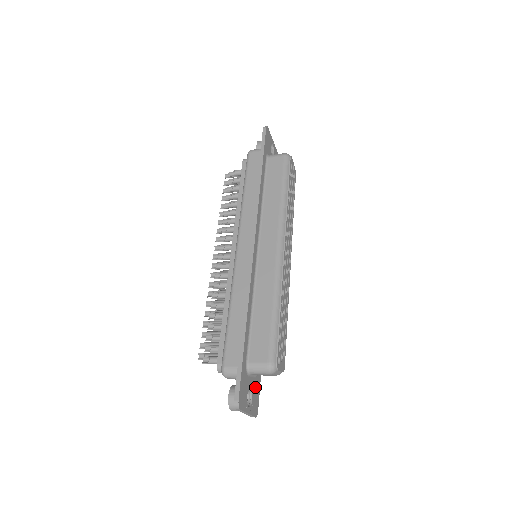
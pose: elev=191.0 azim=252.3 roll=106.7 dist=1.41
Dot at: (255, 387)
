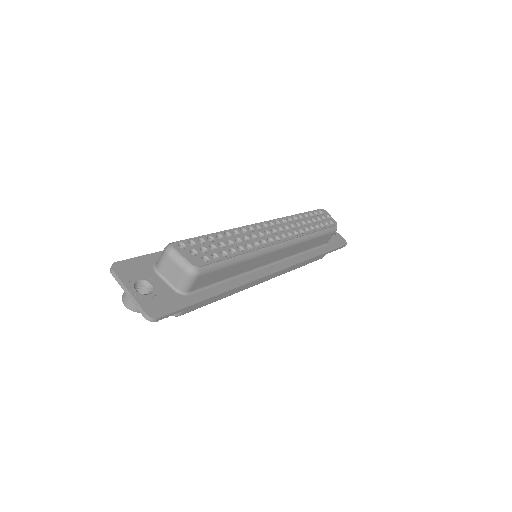
Dot at: (167, 296)
